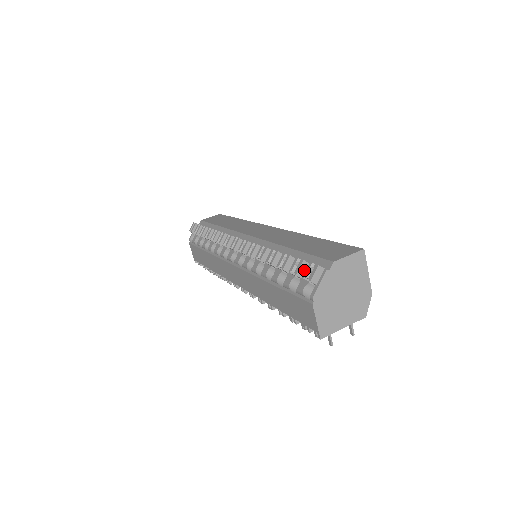
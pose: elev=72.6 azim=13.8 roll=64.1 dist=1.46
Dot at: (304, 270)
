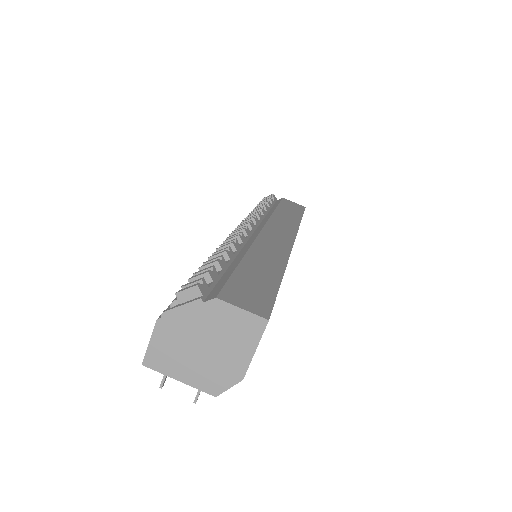
Dot at: occluded
